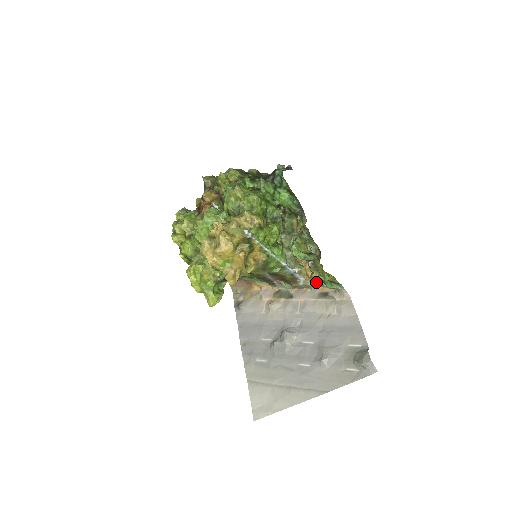
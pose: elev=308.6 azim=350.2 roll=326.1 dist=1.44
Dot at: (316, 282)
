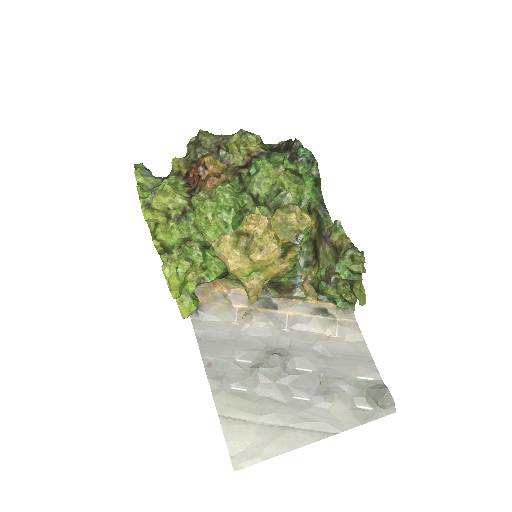
Dot at: (310, 293)
